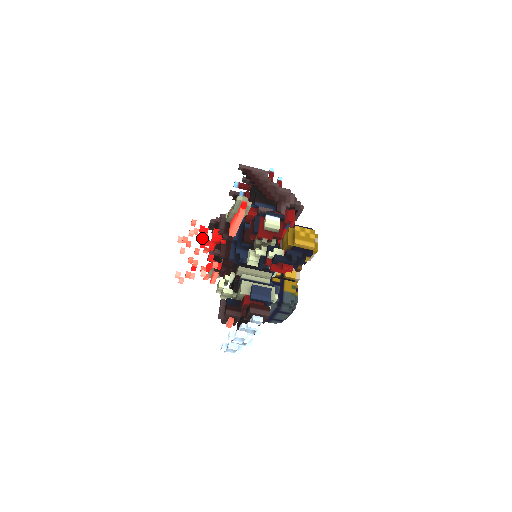
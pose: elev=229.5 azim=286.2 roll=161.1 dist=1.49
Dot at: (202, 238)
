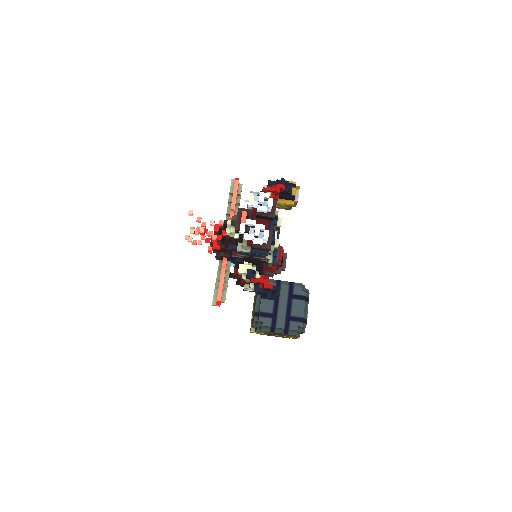
Dot at: occluded
